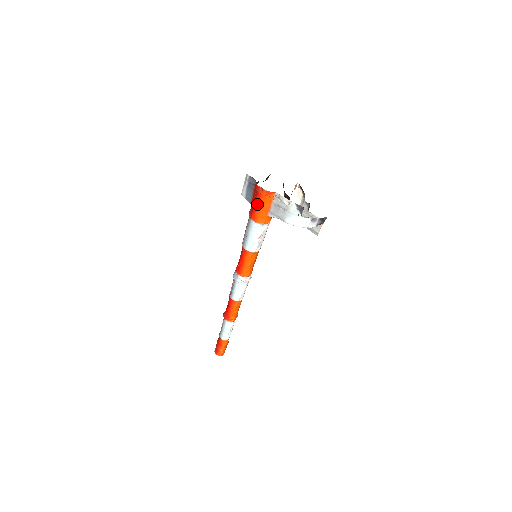
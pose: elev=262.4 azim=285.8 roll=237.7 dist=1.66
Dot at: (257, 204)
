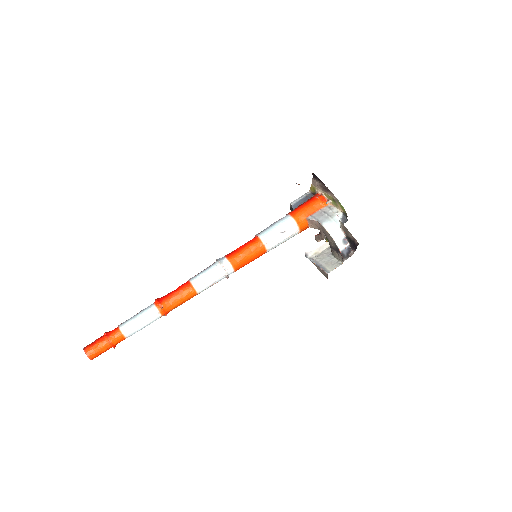
Dot at: (306, 204)
